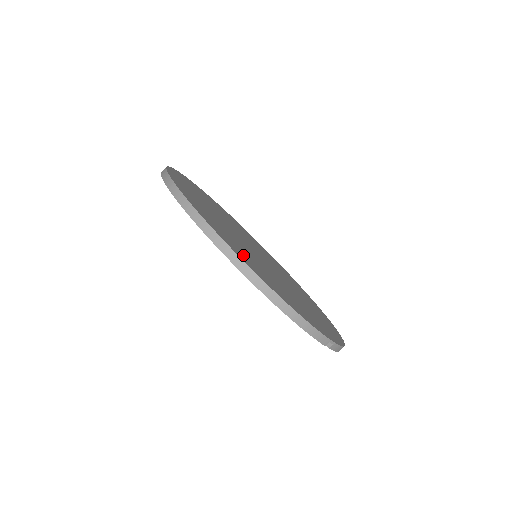
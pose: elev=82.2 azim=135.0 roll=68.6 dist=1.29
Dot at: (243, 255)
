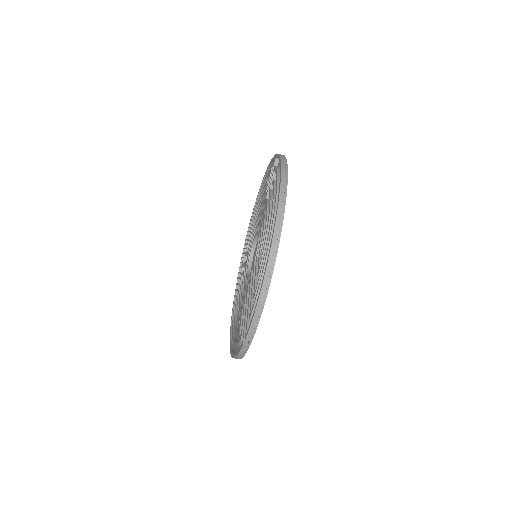
Dot at: occluded
